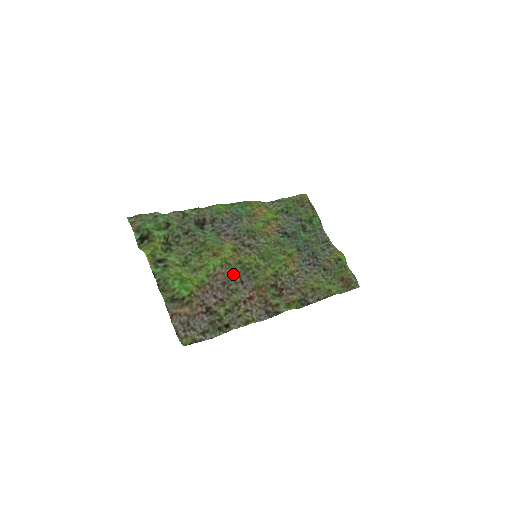
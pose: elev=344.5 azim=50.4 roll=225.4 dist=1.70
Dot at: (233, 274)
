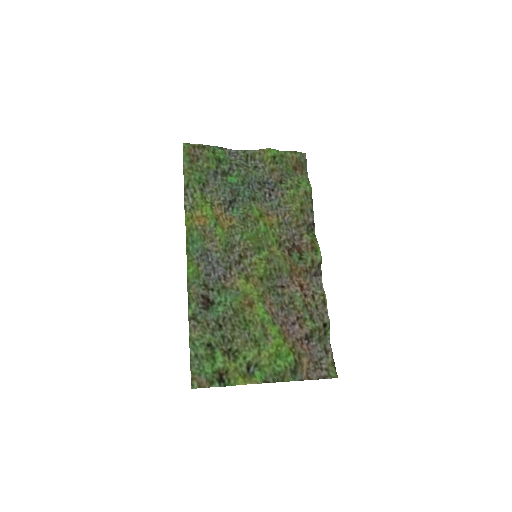
Dot at: (272, 293)
